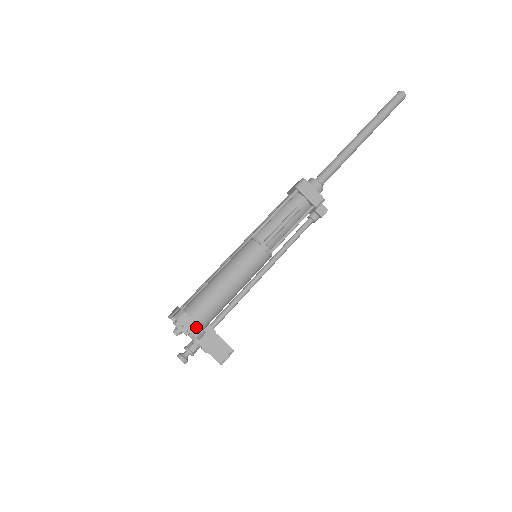
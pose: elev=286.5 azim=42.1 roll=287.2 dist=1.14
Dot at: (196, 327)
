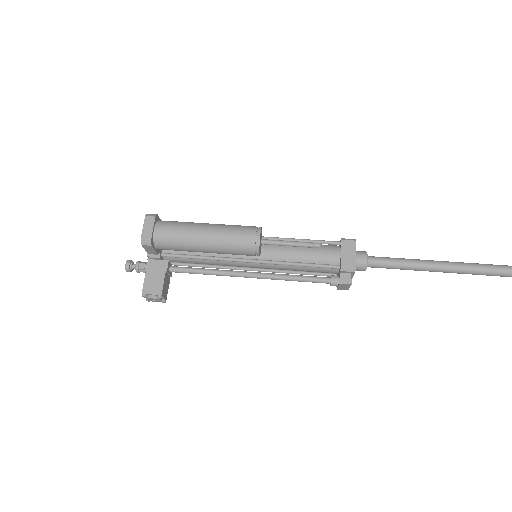
Dot at: (150, 233)
